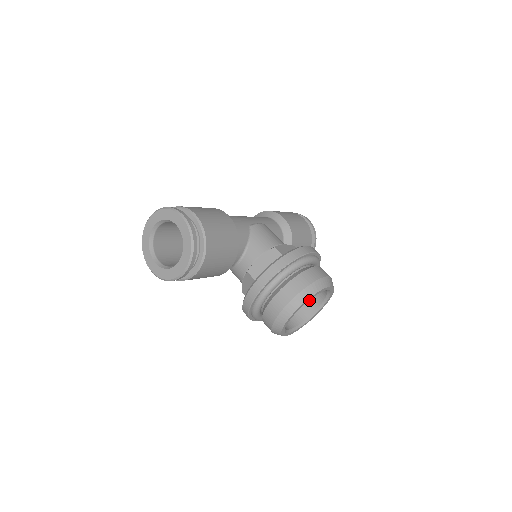
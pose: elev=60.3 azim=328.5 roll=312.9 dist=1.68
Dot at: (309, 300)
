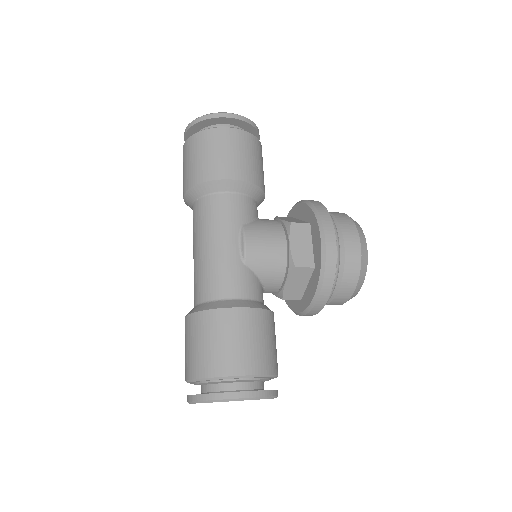
Dot at: occluded
